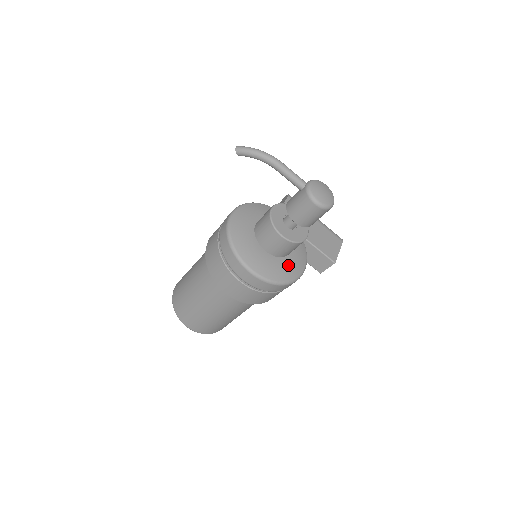
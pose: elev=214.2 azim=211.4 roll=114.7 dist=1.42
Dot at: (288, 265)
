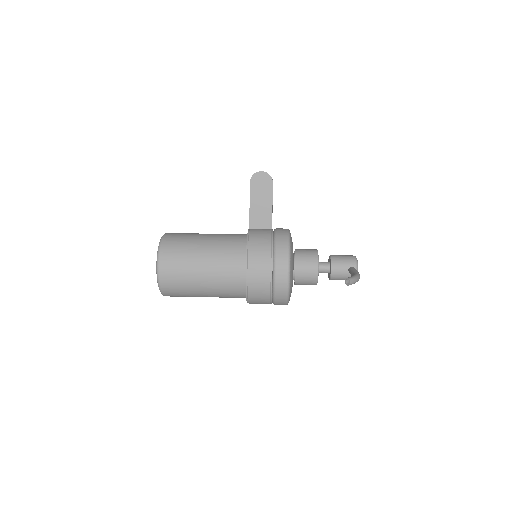
Dot at: occluded
